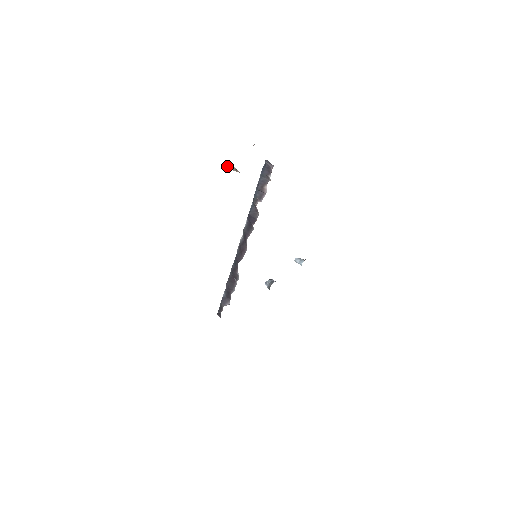
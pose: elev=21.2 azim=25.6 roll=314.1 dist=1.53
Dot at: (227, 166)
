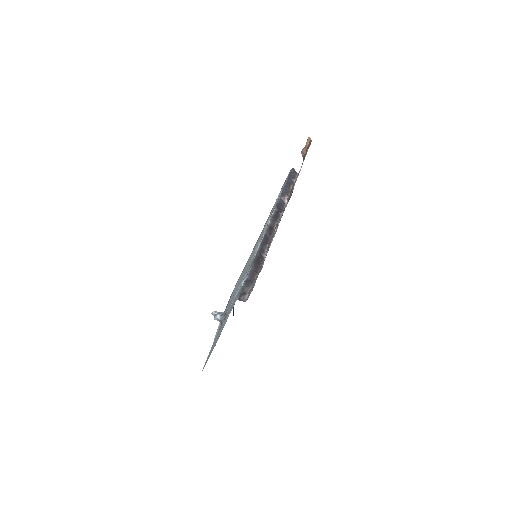
Dot at: (309, 144)
